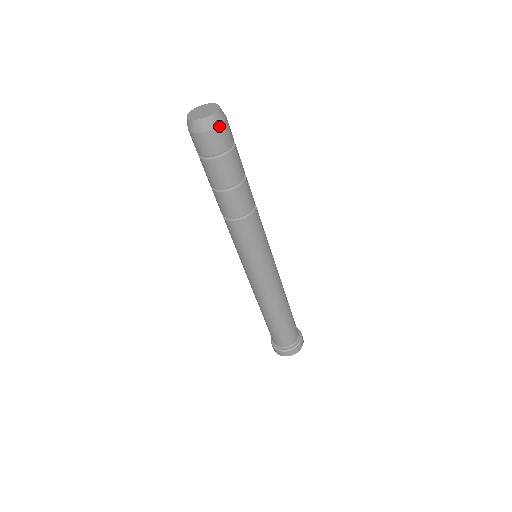
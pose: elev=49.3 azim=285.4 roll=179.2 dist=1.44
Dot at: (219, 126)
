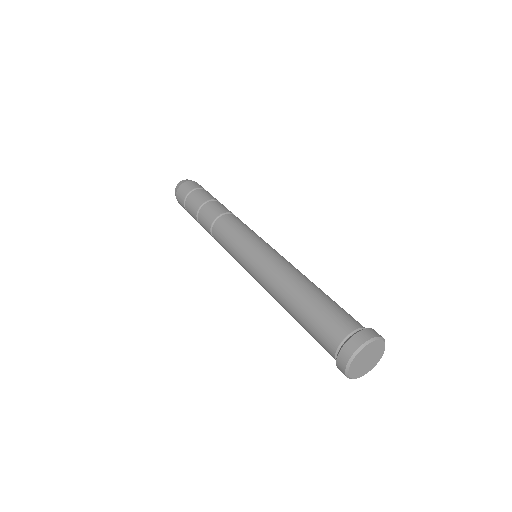
Dot at: (191, 181)
